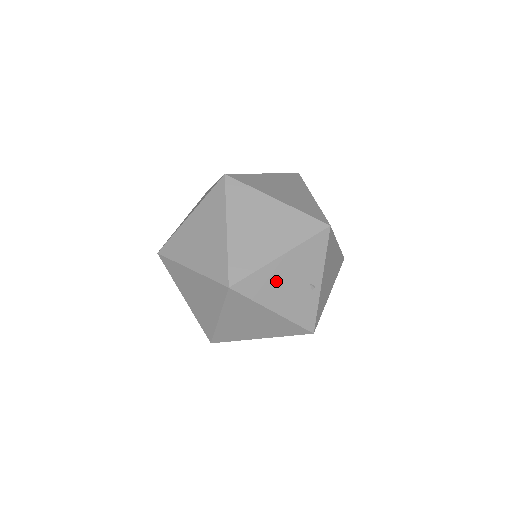
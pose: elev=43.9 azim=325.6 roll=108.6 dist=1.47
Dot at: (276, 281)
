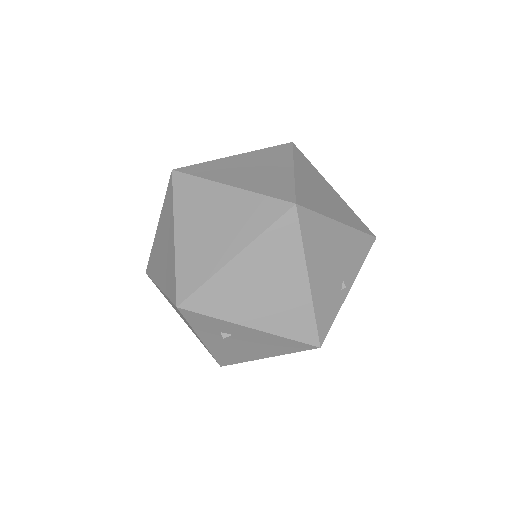
Dot at: (326, 245)
